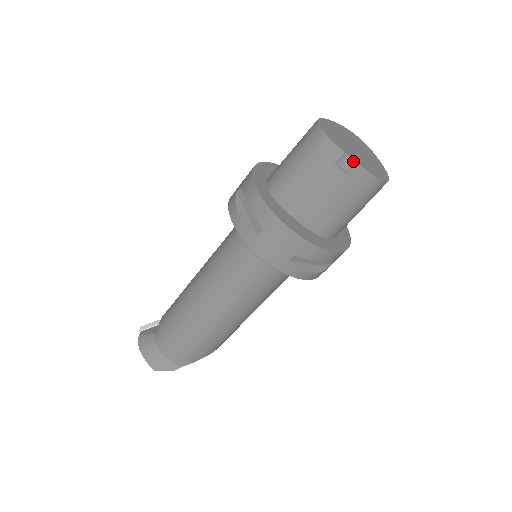
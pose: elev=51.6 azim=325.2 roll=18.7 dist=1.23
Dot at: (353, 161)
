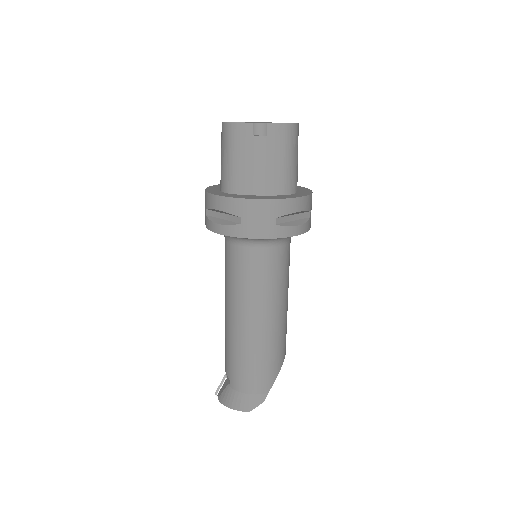
Dot at: (263, 125)
